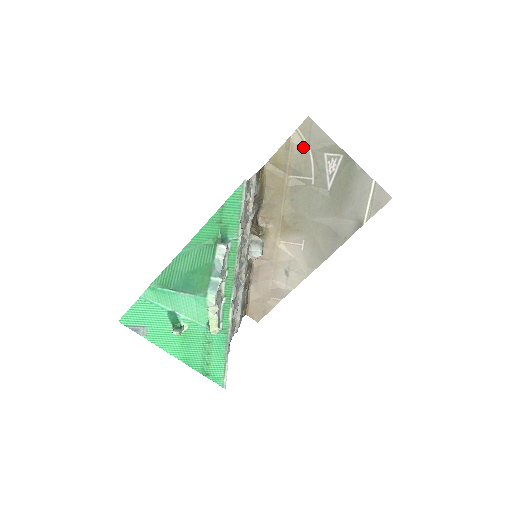
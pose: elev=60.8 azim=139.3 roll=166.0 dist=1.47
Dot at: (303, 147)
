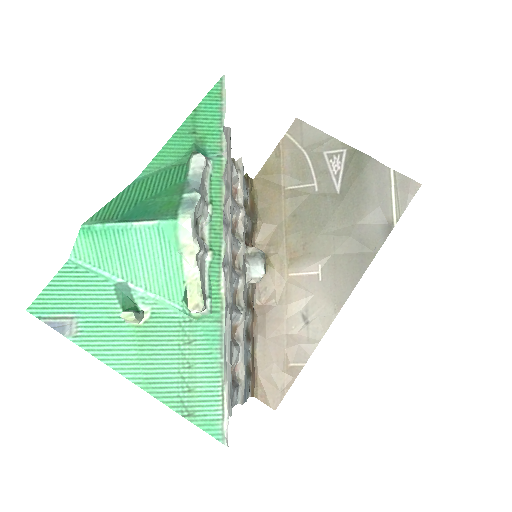
Dot at: (296, 151)
